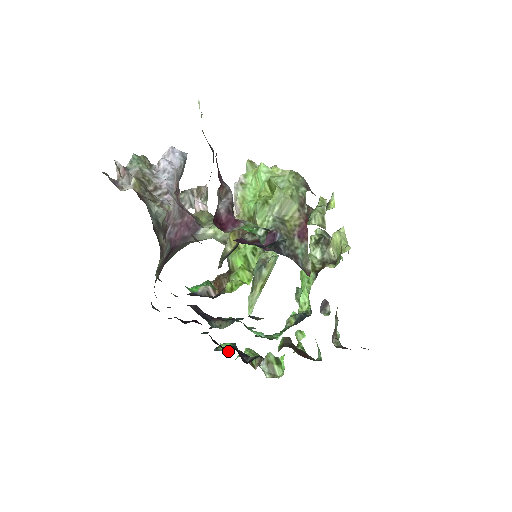
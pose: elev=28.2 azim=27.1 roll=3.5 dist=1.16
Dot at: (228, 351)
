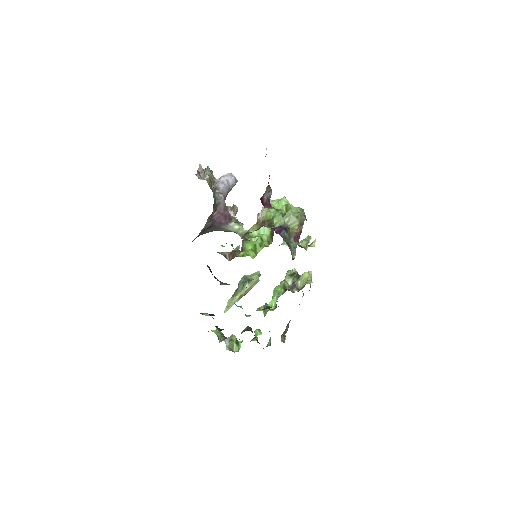
Dot at: (211, 315)
